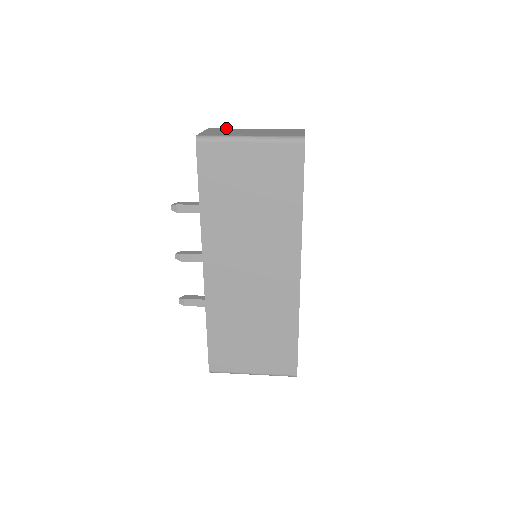
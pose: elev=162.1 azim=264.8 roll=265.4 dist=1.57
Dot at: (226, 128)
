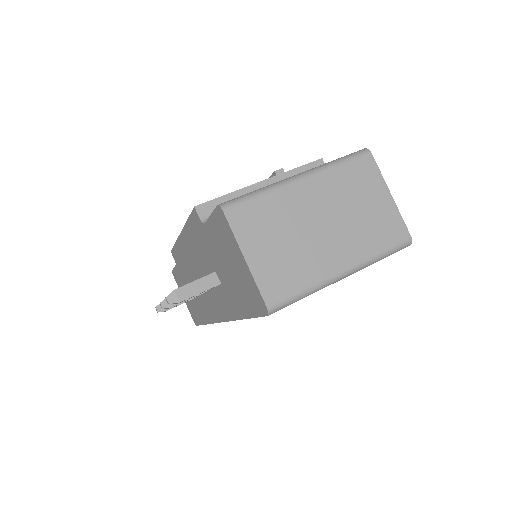
Dot at: (255, 199)
